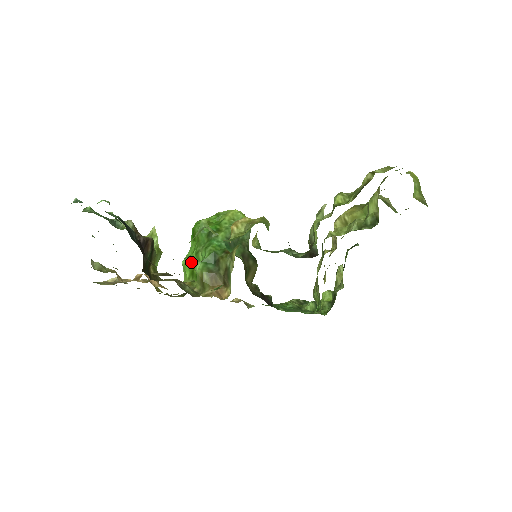
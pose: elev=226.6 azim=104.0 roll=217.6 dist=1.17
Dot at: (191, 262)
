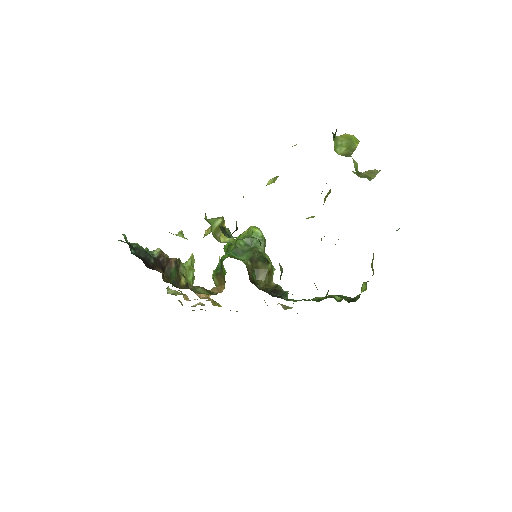
Dot at: occluded
